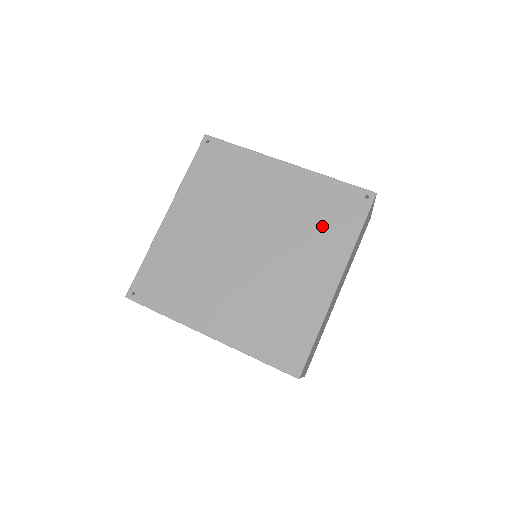
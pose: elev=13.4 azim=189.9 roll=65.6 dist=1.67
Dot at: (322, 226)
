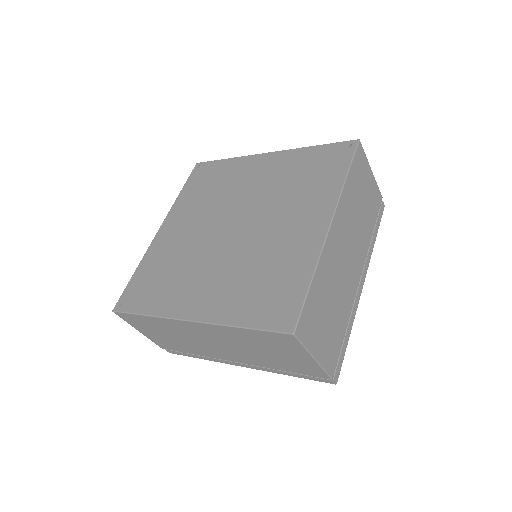
Dot at: (306, 184)
